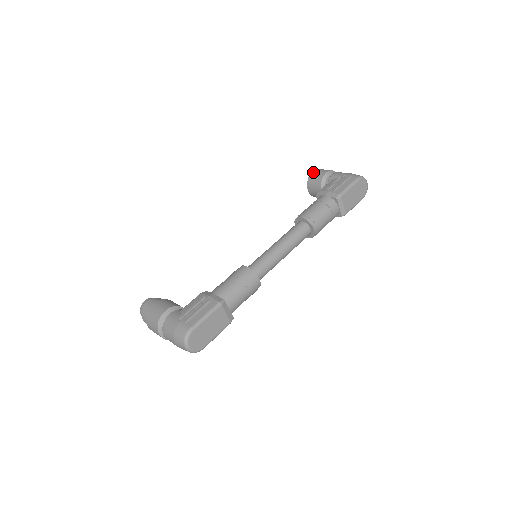
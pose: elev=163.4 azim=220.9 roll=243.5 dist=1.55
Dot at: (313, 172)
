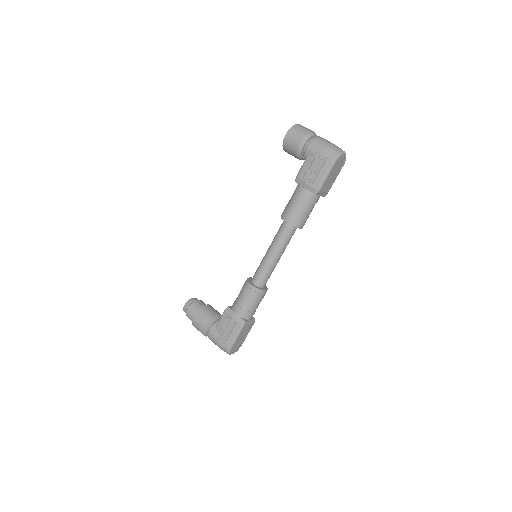
Dot at: (286, 138)
